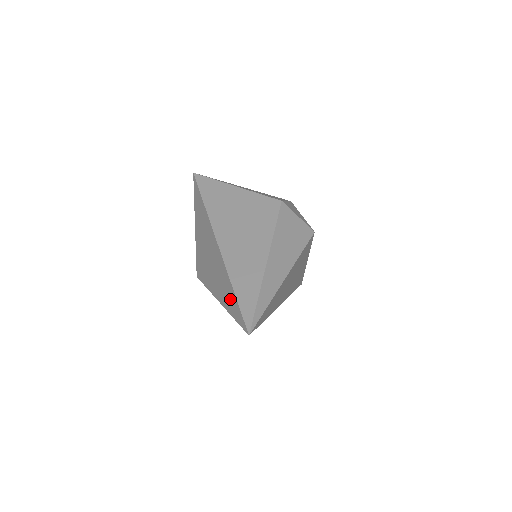
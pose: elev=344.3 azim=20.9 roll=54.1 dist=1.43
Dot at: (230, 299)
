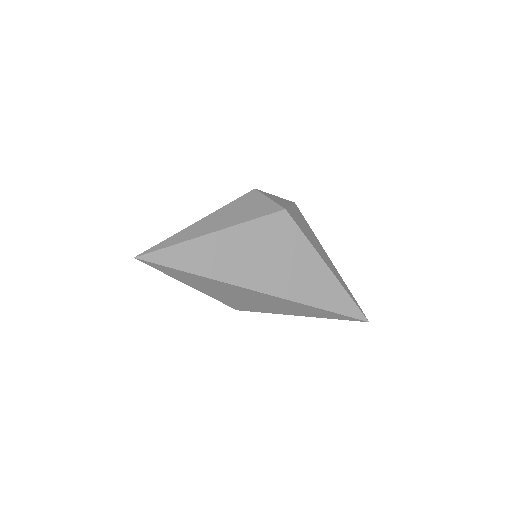
Dot at: occluded
